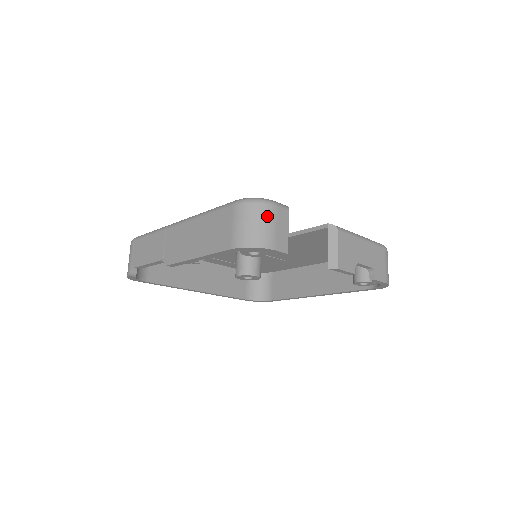
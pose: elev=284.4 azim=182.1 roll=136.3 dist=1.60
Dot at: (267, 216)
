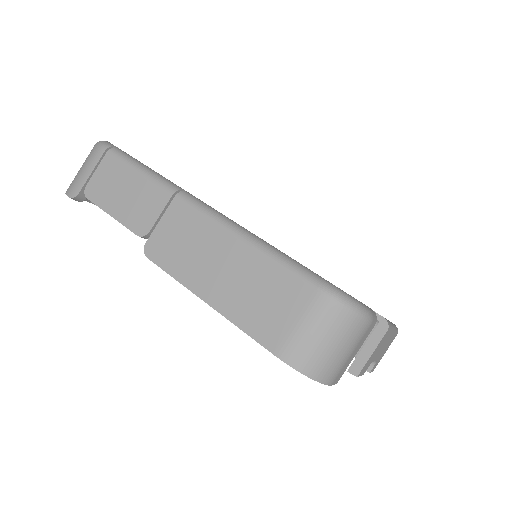
Dot at: (354, 338)
